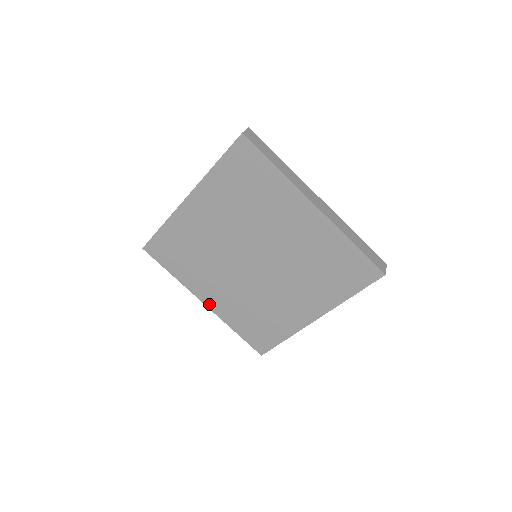
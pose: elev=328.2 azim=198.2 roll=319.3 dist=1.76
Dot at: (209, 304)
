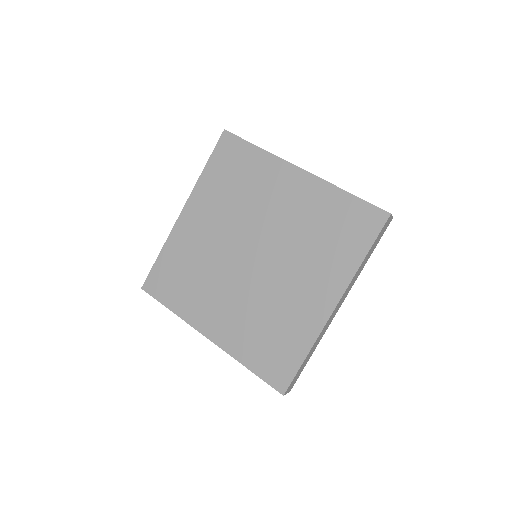
Dot at: (213, 336)
